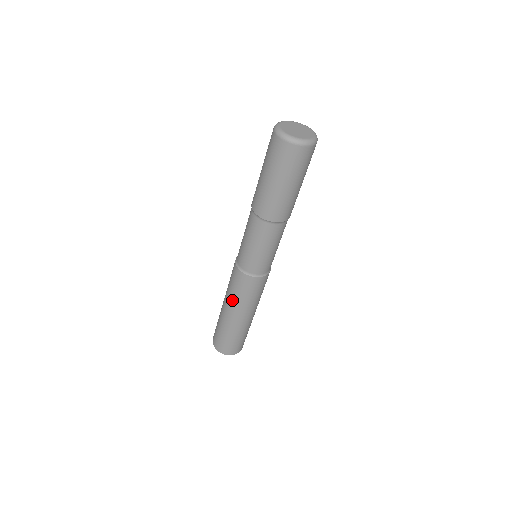
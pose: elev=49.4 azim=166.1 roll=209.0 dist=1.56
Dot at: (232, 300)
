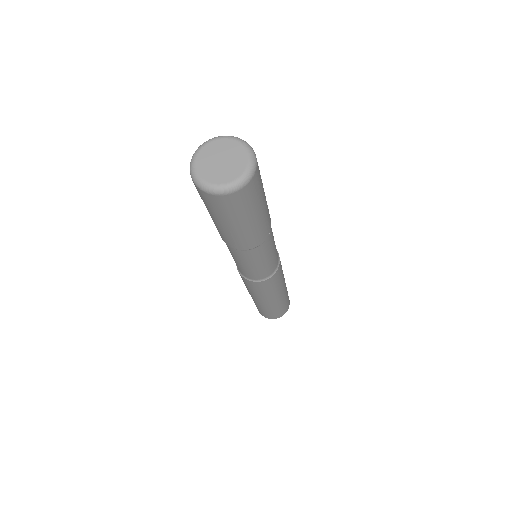
Dot at: (260, 296)
